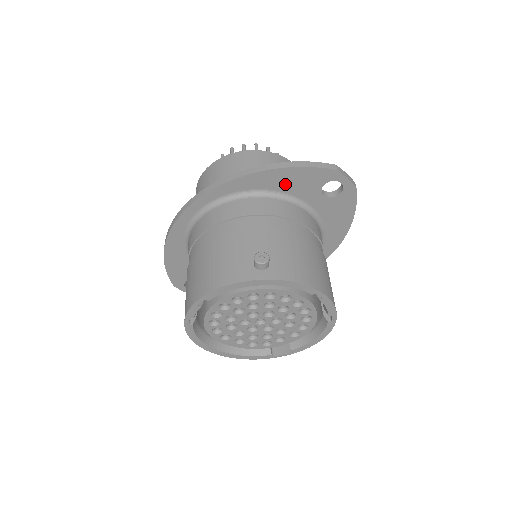
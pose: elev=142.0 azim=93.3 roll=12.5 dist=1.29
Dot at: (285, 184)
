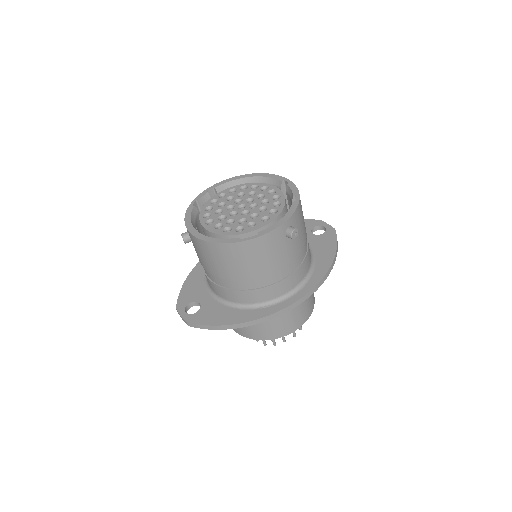
Dot at: occluded
